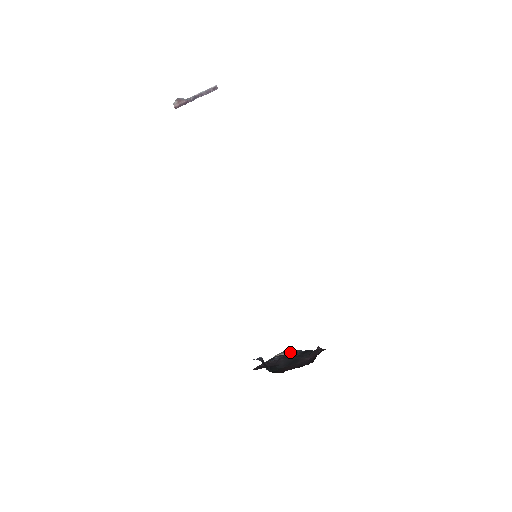
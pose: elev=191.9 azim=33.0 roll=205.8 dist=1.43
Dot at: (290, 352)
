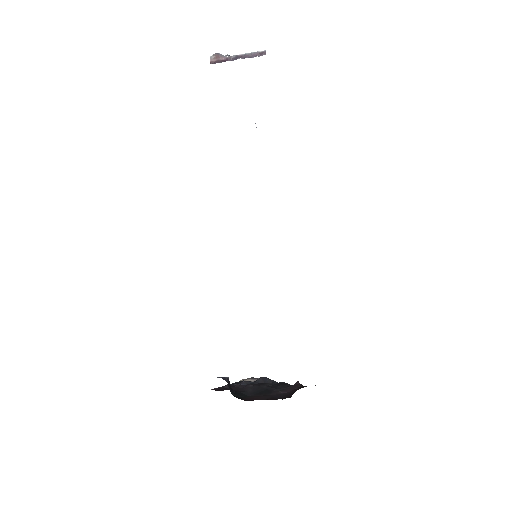
Dot at: (261, 380)
